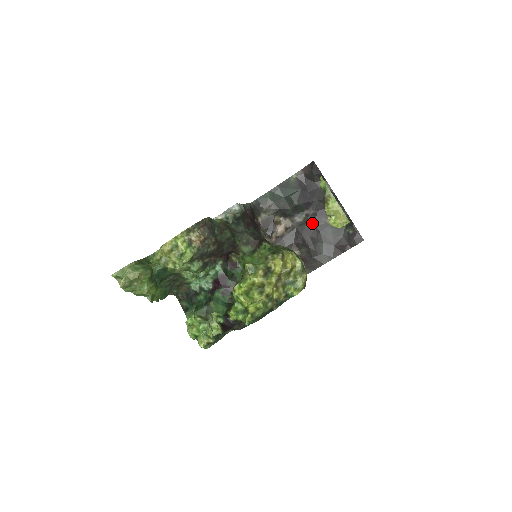
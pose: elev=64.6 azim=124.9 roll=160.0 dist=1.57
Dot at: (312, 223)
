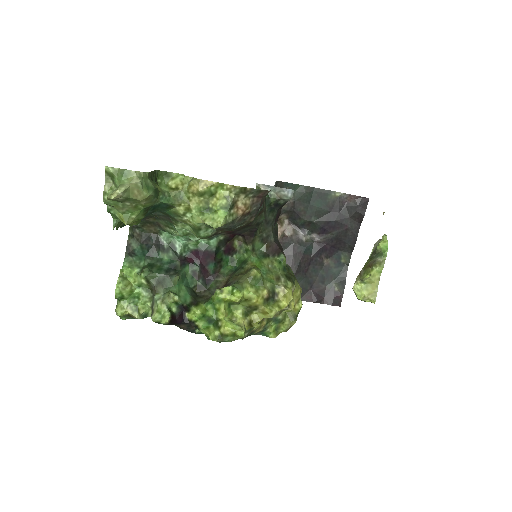
Dot at: (311, 251)
